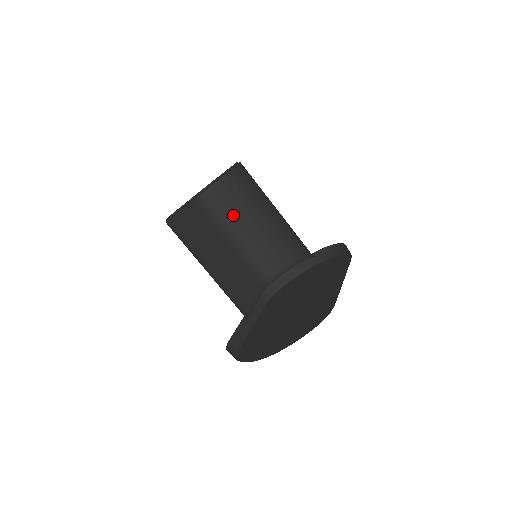
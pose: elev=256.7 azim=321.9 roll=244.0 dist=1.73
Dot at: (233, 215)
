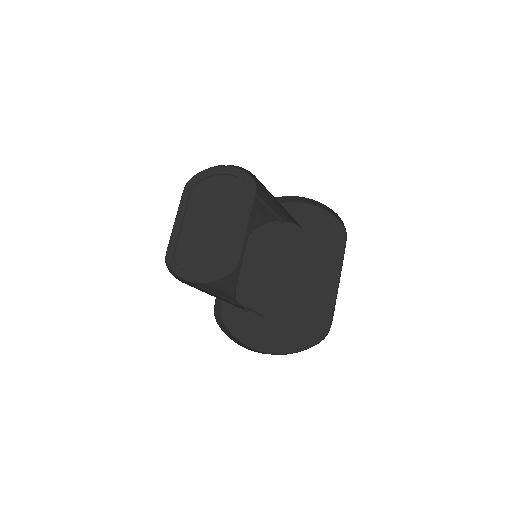
Dot at: occluded
